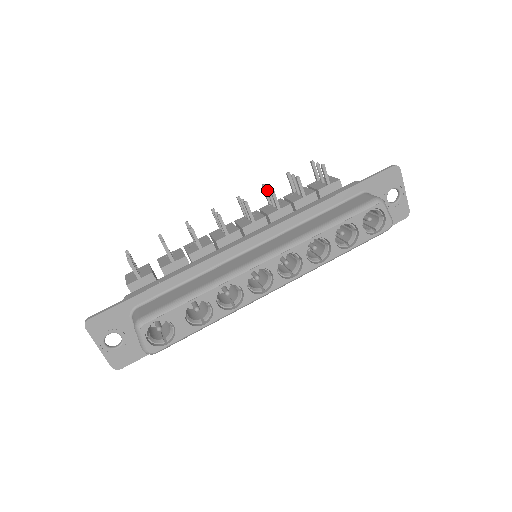
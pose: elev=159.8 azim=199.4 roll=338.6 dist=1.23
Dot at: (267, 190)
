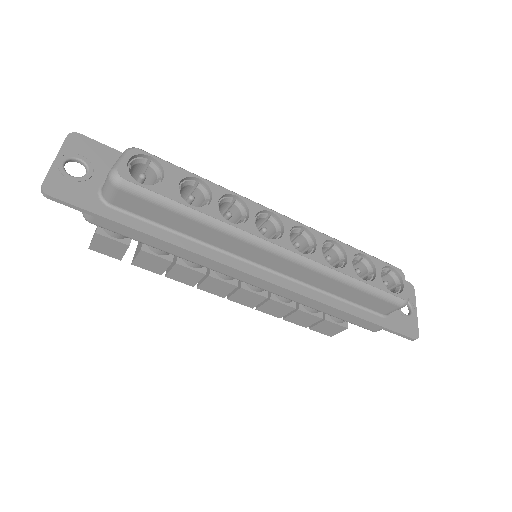
Dot at: occluded
